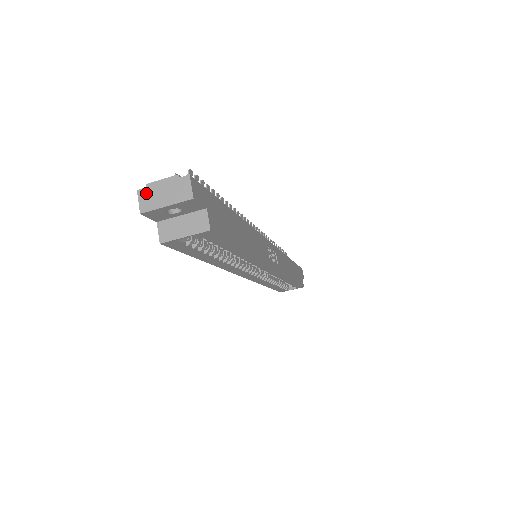
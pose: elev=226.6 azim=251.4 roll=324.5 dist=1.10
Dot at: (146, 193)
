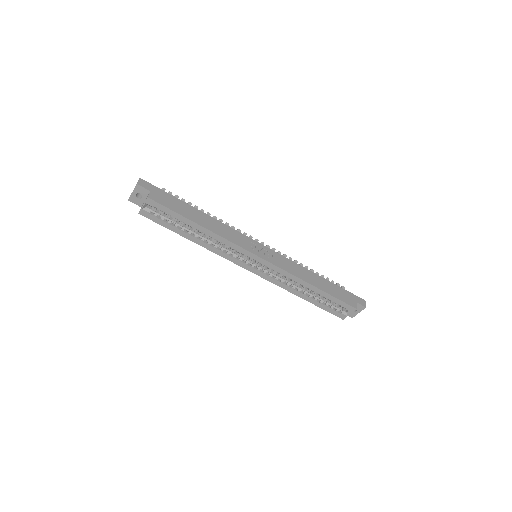
Dot at: occluded
